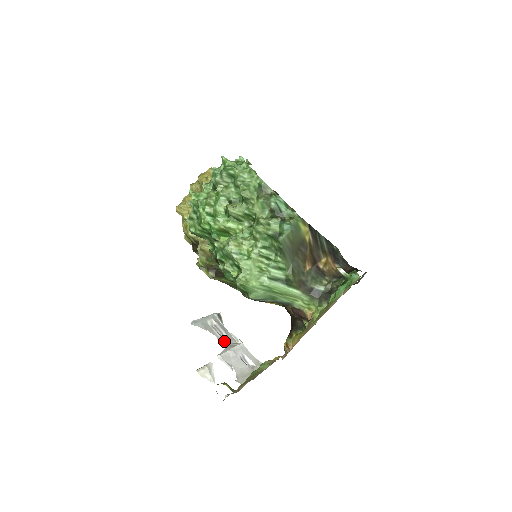
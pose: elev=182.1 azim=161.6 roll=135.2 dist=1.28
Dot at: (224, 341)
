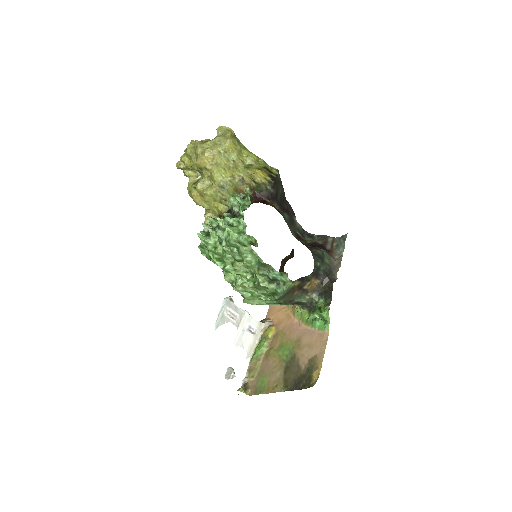
Dot at: (236, 322)
